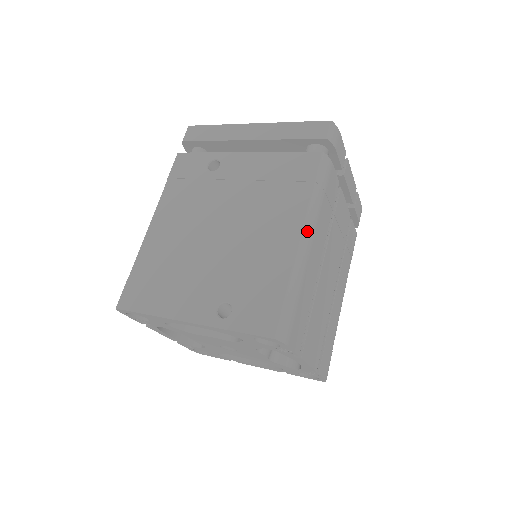
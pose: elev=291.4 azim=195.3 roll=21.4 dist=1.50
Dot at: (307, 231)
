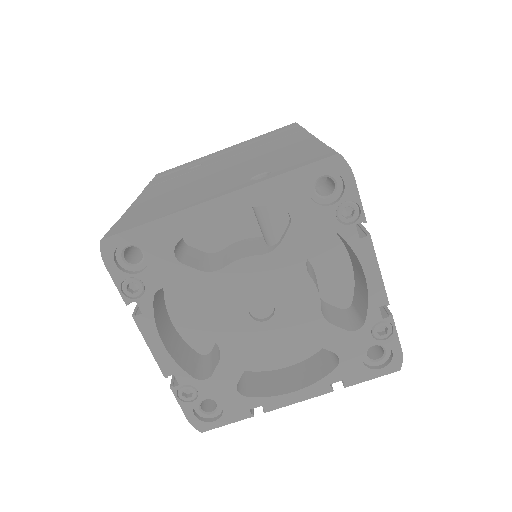
Dot at: occluded
